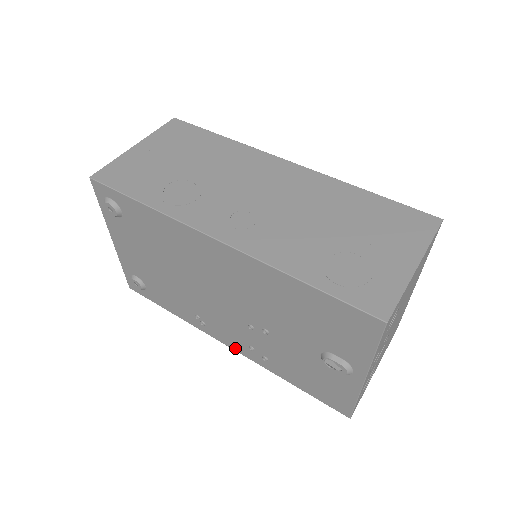
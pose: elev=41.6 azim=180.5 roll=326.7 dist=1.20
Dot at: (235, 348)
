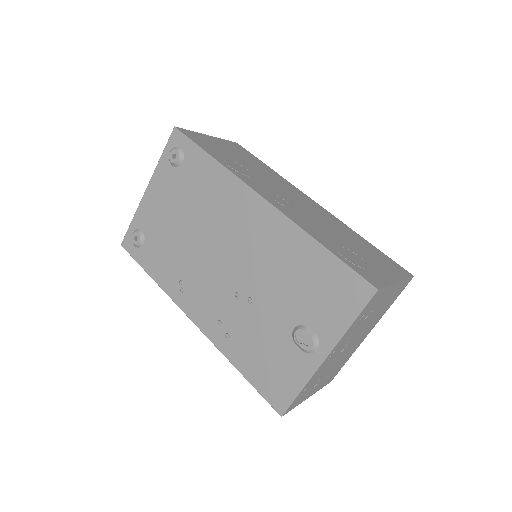
Dot at: (199, 323)
